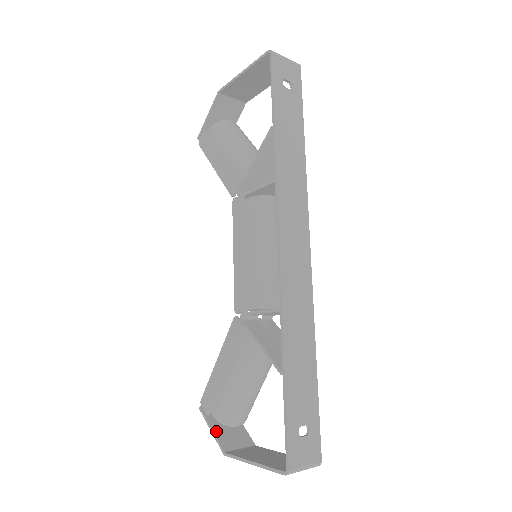
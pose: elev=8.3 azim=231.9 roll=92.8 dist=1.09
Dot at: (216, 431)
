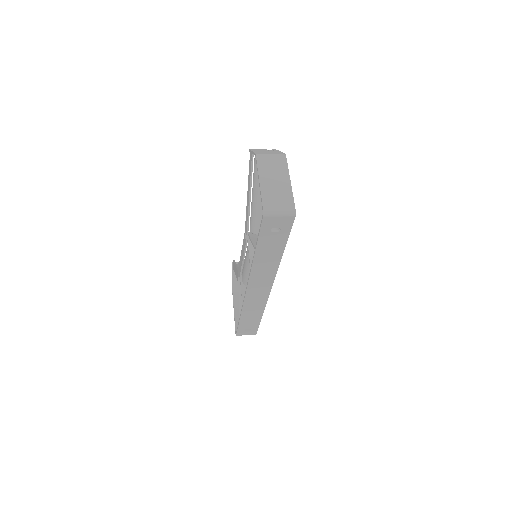
Dot at: (234, 279)
